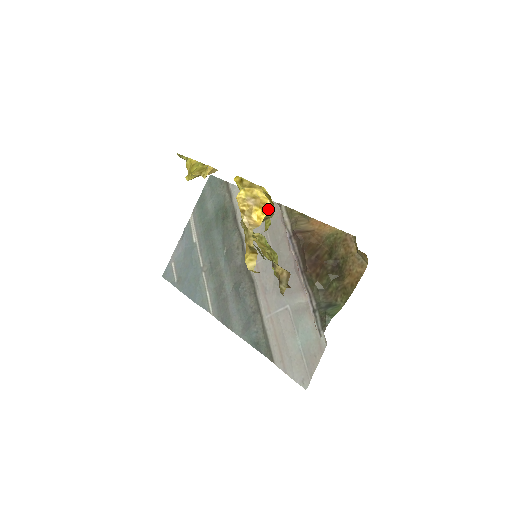
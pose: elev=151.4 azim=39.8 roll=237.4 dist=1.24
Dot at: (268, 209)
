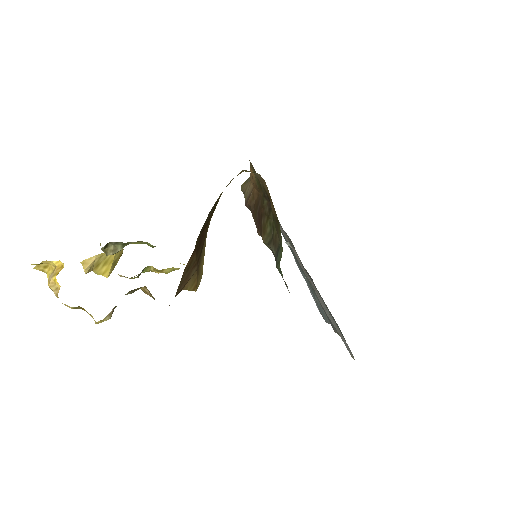
Dot at: (62, 268)
